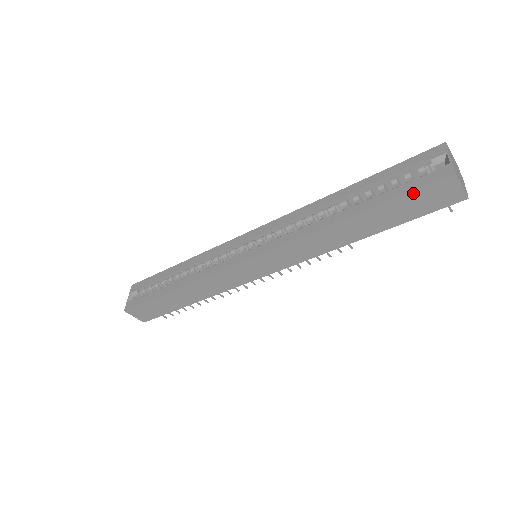
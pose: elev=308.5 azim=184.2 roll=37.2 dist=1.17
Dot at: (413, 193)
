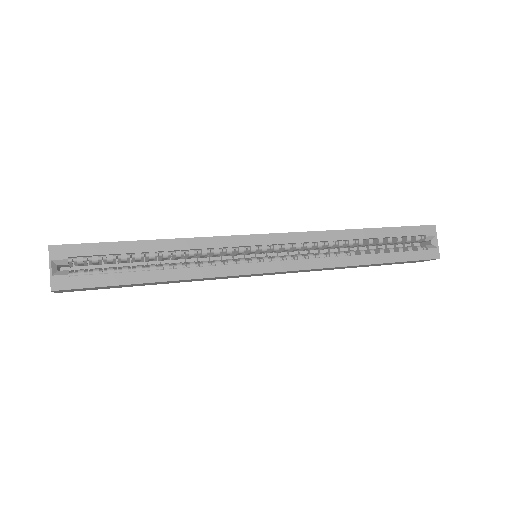
Dot at: occluded
